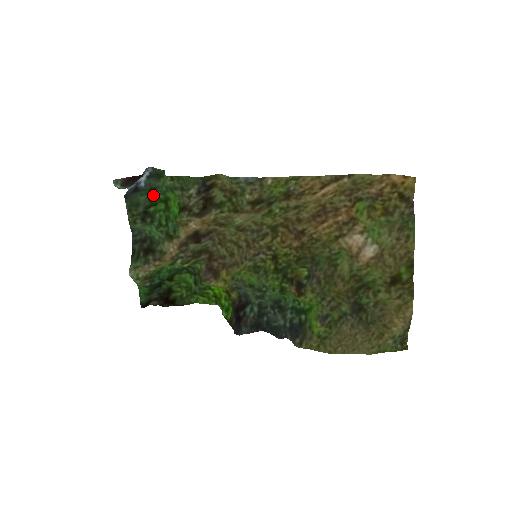
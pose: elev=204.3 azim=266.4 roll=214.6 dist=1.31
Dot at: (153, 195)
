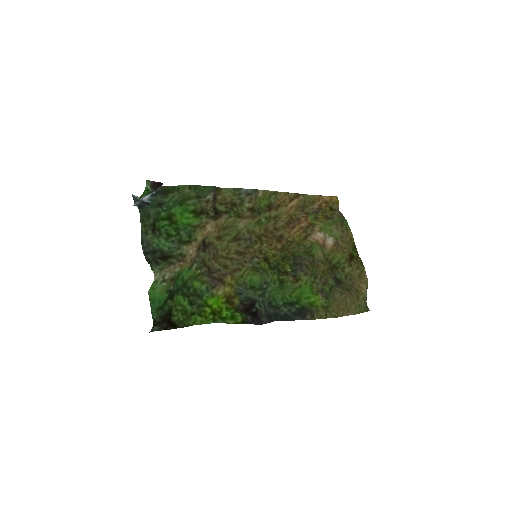
Dot at: (159, 210)
